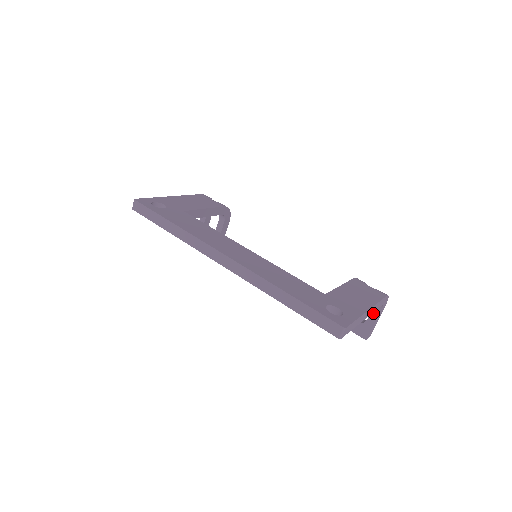
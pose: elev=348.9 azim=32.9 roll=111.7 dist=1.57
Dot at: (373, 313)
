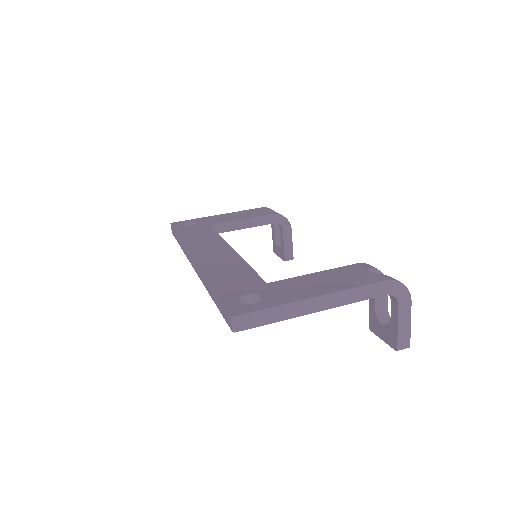
Dot at: (392, 310)
